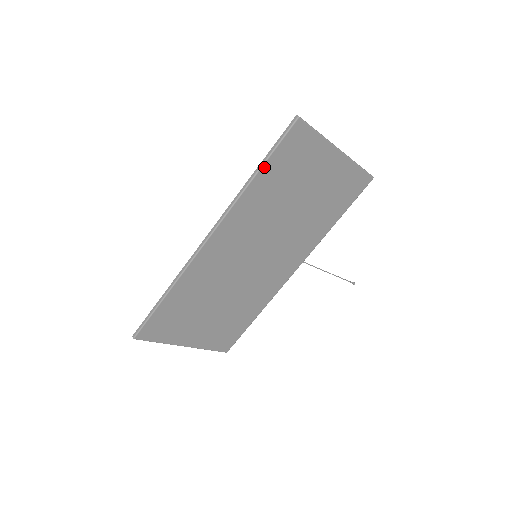
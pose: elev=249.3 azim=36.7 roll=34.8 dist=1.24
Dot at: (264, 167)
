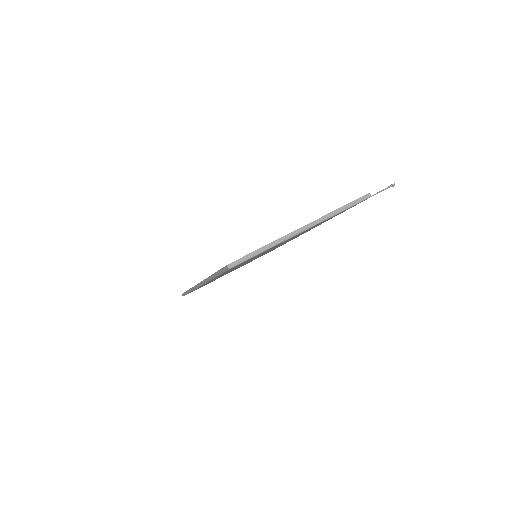
Dot at: occluded
